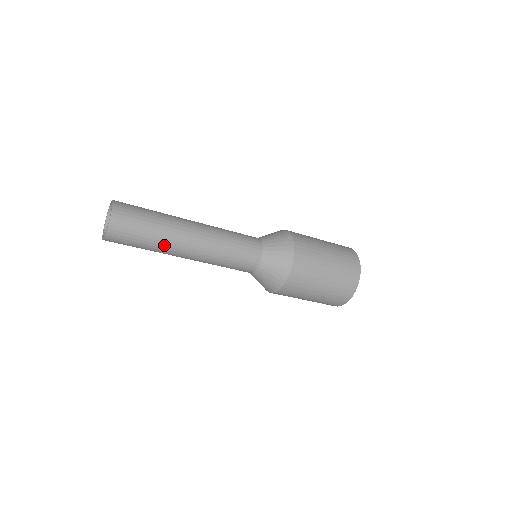
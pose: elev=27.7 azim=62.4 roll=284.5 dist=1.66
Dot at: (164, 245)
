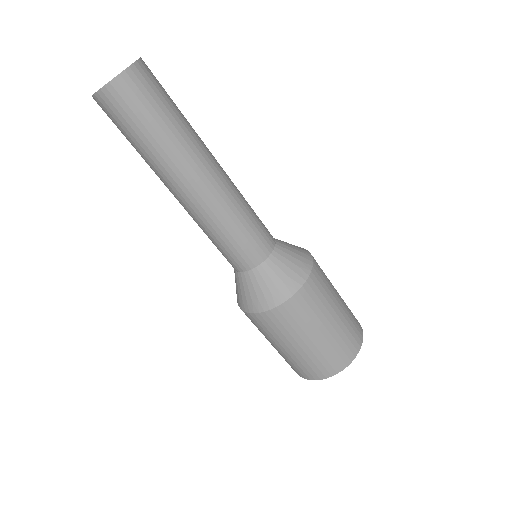
Dot at: (156, 164)
